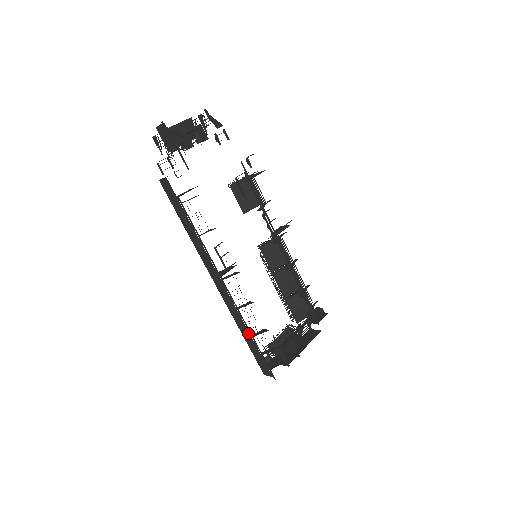
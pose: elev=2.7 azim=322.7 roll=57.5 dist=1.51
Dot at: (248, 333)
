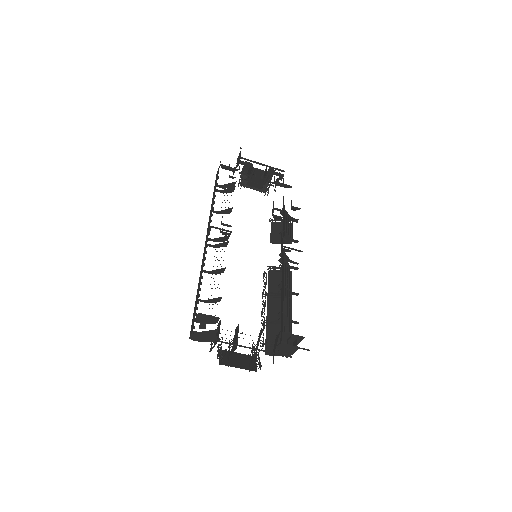
Dot at: occluded
